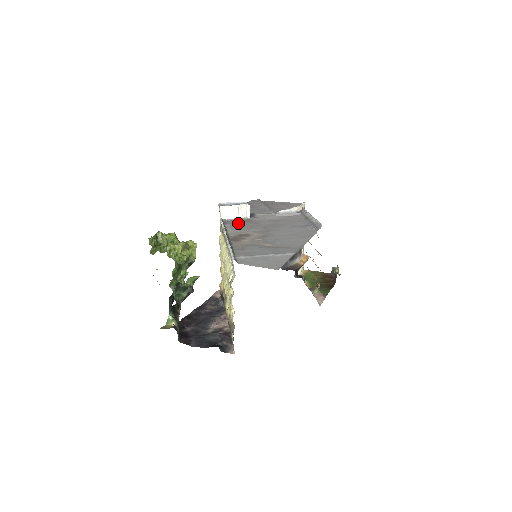
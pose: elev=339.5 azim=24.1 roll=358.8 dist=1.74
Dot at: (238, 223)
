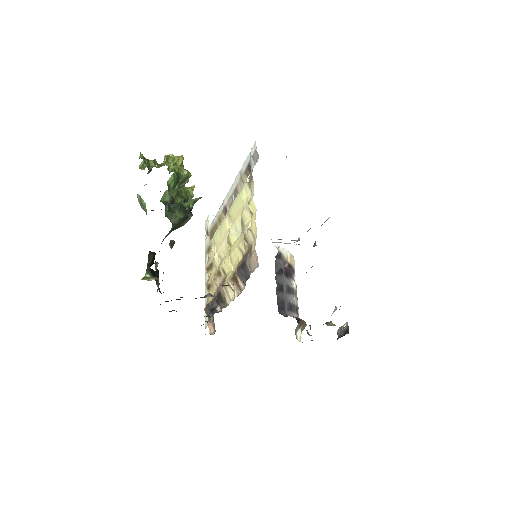
Dot at: occluded
